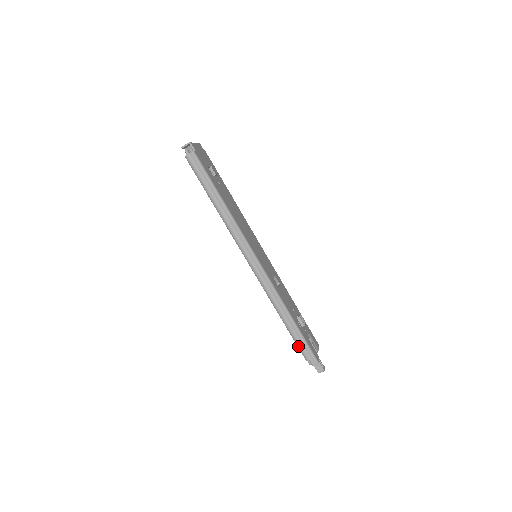
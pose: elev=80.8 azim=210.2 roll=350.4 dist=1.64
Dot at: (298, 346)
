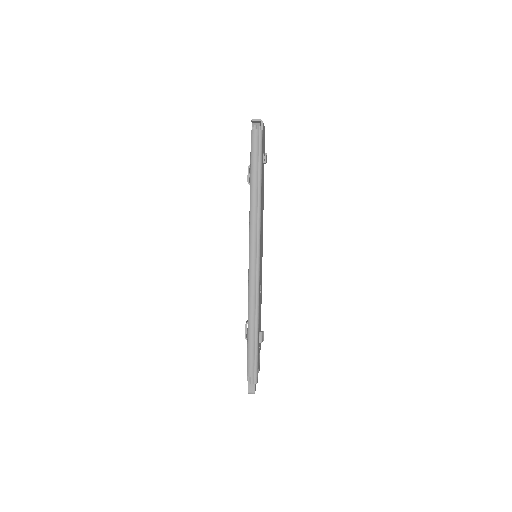
Dot at: (248, 358)
